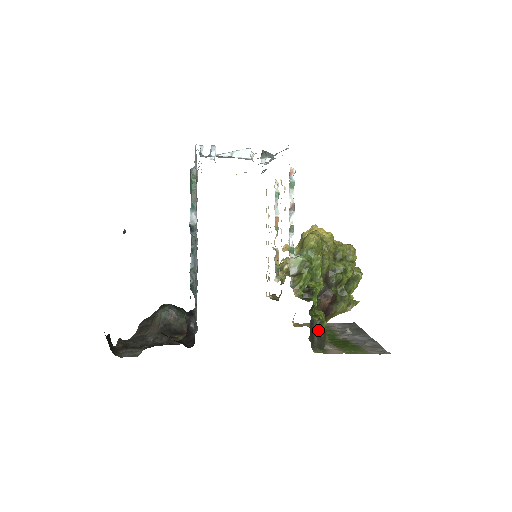
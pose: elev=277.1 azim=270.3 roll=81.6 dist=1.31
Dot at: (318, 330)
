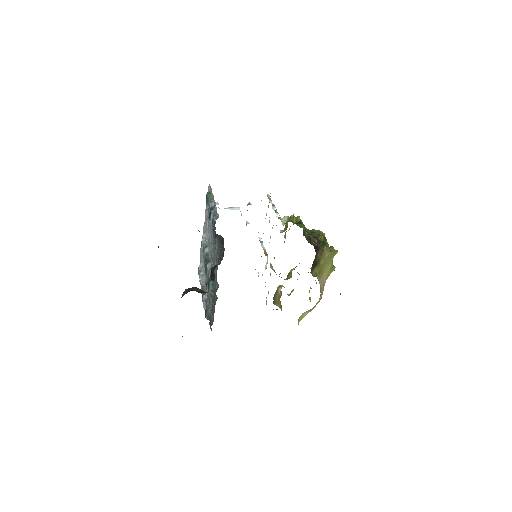
Dot at: (313, 239)
